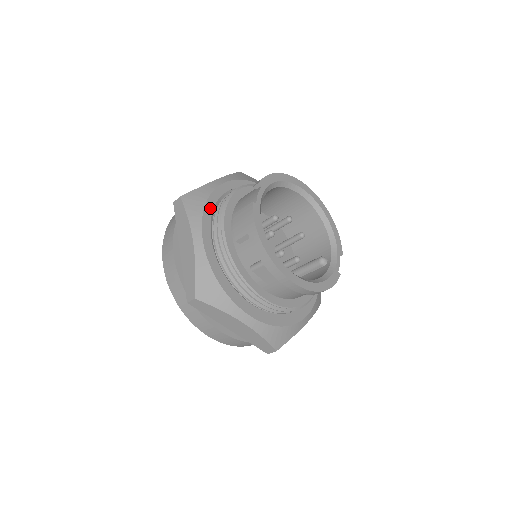
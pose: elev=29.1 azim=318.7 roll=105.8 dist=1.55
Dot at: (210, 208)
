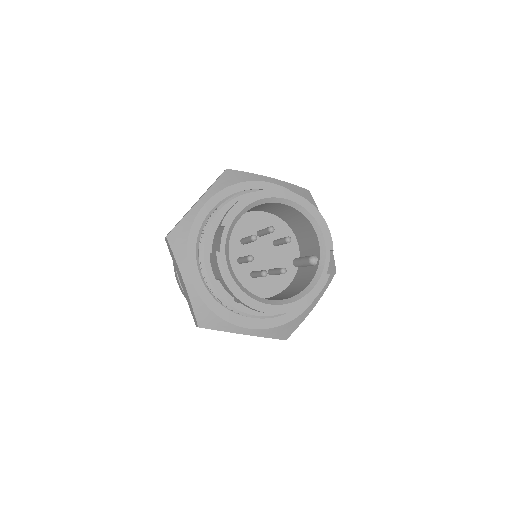
Dot at: (193, 242)
